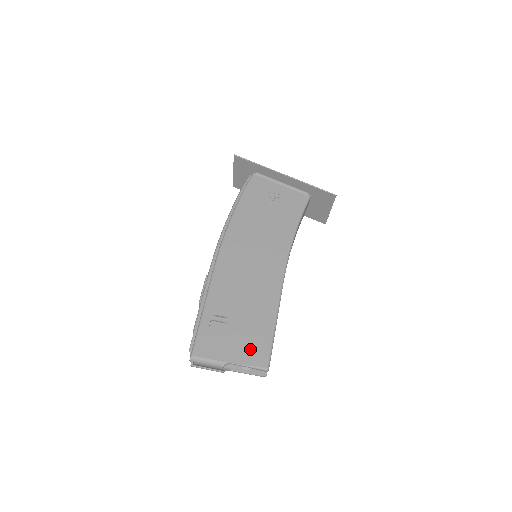
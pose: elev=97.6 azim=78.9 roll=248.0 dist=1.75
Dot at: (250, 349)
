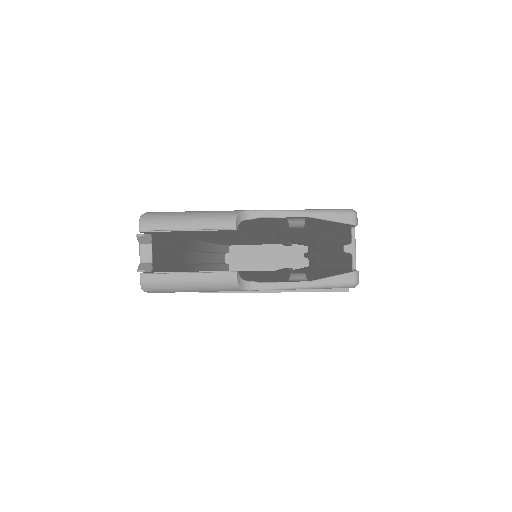
Dot at: occluded
